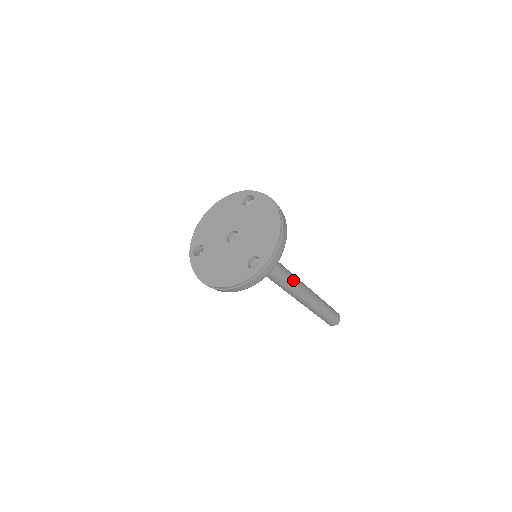
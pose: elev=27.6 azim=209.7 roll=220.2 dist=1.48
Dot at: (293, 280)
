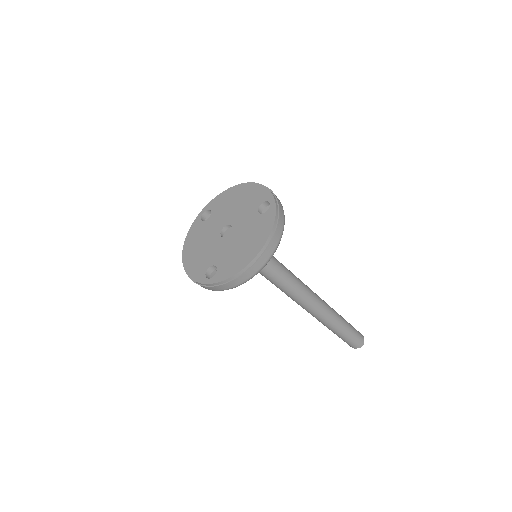
Dot at: (297, 295)
